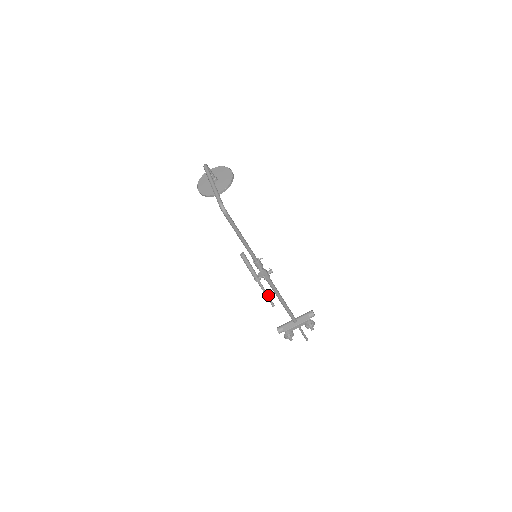
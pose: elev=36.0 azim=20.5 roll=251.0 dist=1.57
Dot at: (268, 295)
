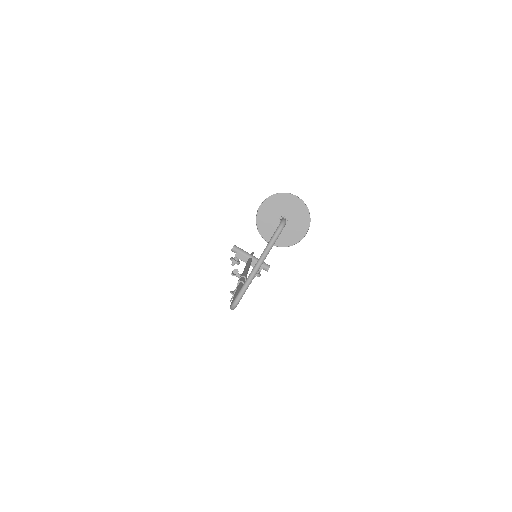
Dot at: occluded
